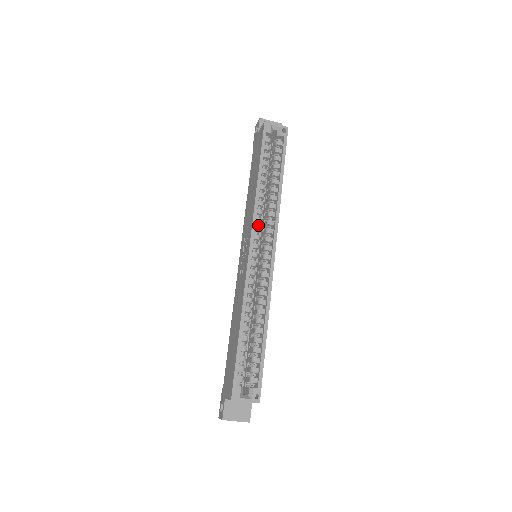
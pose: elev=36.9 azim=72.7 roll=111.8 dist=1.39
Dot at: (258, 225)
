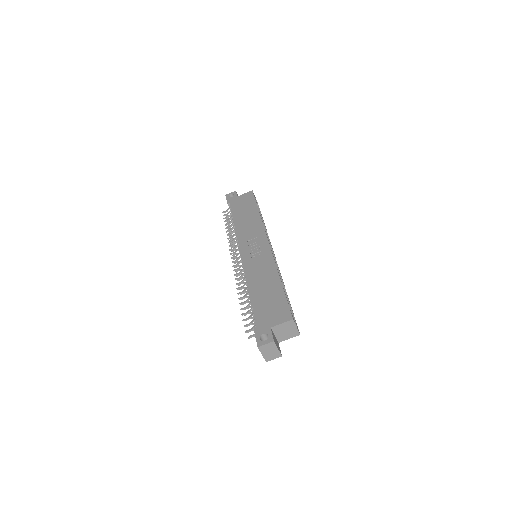
Dot at: occluded
